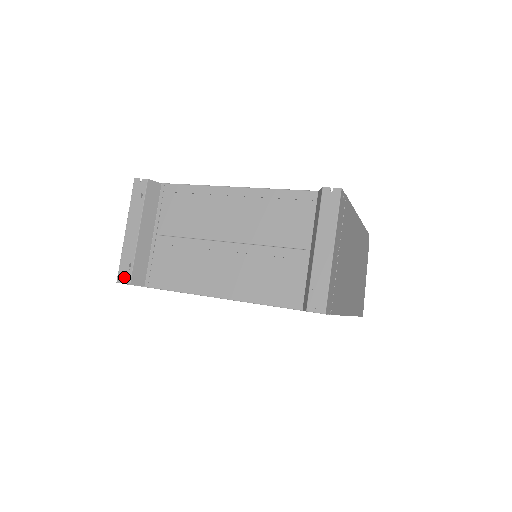
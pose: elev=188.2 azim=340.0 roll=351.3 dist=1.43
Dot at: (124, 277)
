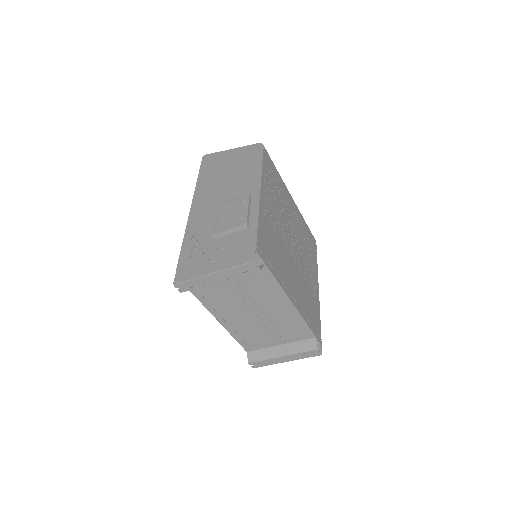
Dot at: (181, 288)
